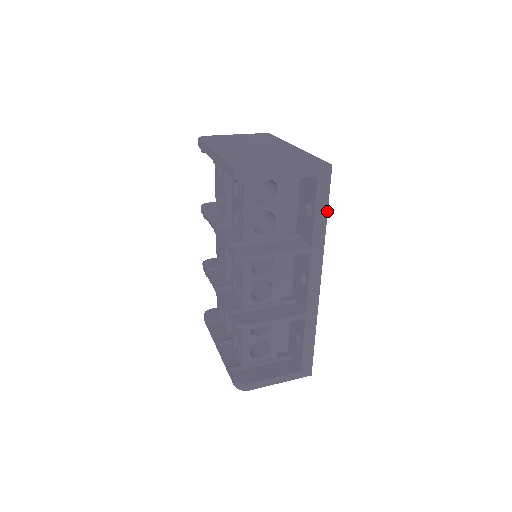
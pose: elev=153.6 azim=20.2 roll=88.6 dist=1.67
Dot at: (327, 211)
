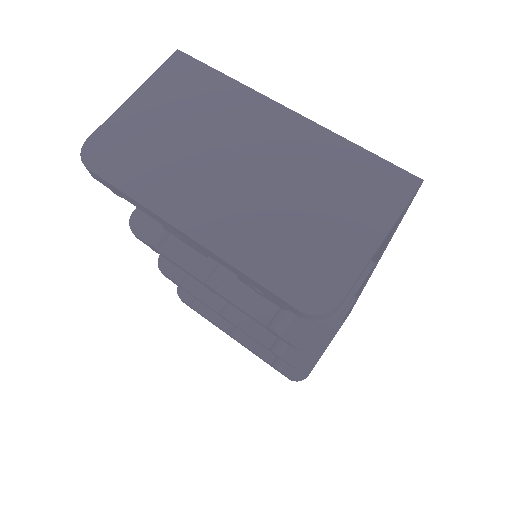
Dot at: (400, 222)
